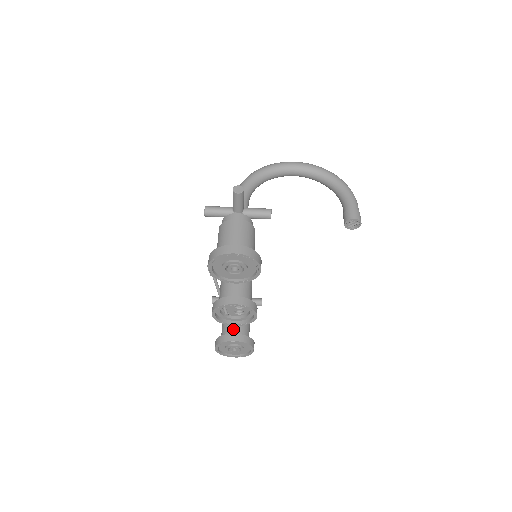
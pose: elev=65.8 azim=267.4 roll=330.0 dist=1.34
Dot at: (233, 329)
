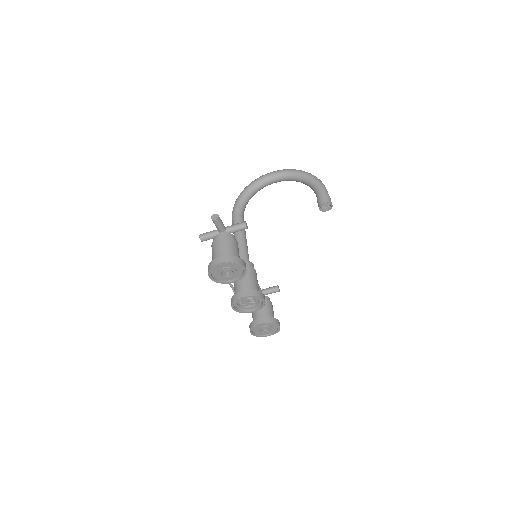
Dot at: (259, 315)
